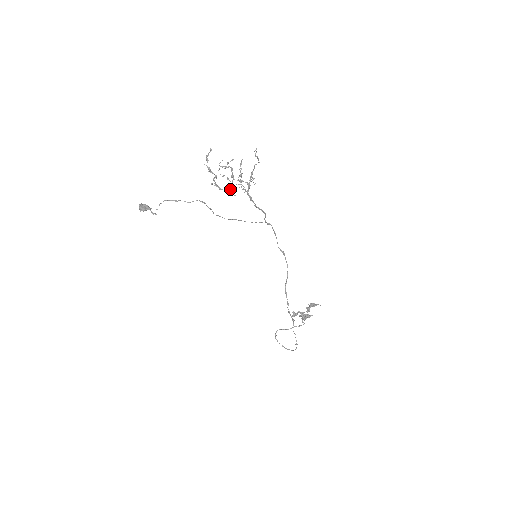
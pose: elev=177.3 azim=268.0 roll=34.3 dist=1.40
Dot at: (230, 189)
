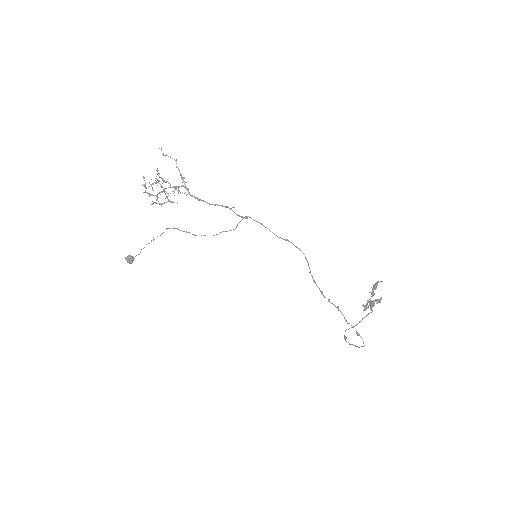
Dot at: occluded
